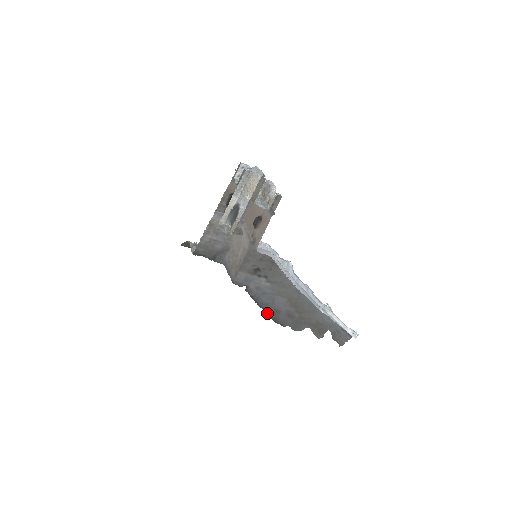
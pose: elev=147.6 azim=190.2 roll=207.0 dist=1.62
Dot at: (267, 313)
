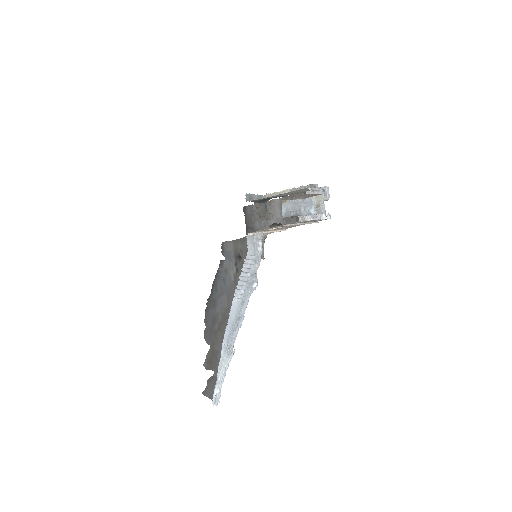
Dot at: (210, 296)
